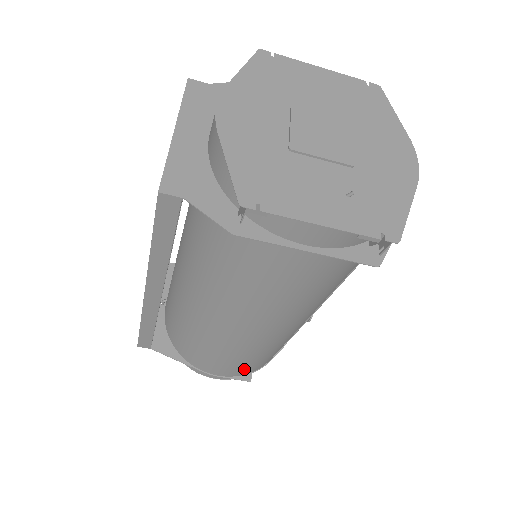
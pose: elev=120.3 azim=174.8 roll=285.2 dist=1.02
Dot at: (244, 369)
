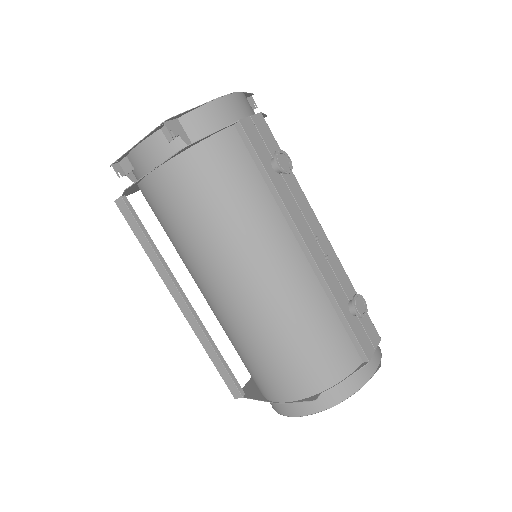
Dot at: (295, 379)
